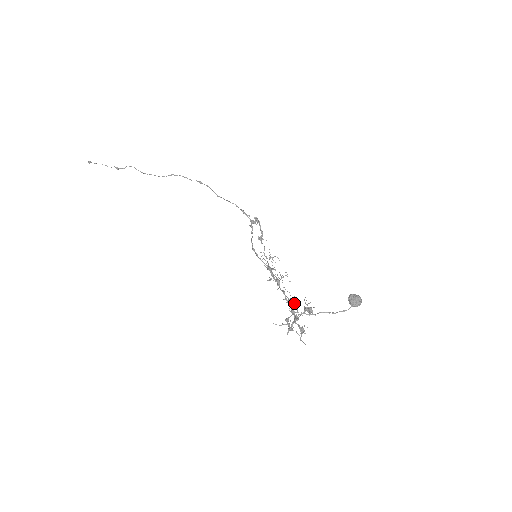
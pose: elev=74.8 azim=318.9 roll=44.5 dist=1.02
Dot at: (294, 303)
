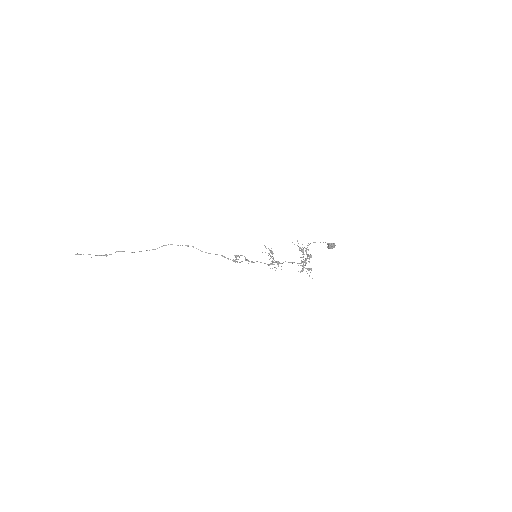
Dot at: (303, 248)
